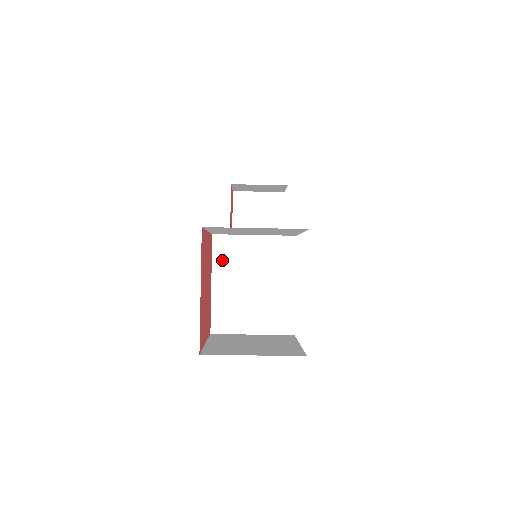
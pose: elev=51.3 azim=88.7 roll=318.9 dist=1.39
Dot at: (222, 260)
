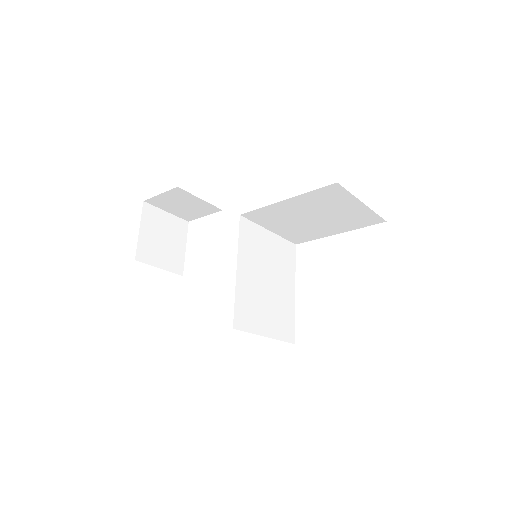
Dot at: (246, 246)
